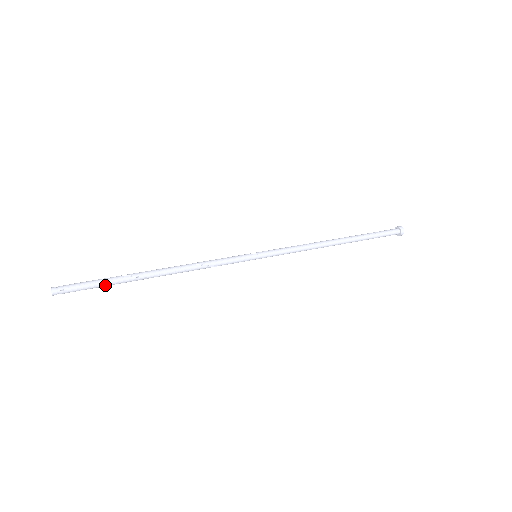
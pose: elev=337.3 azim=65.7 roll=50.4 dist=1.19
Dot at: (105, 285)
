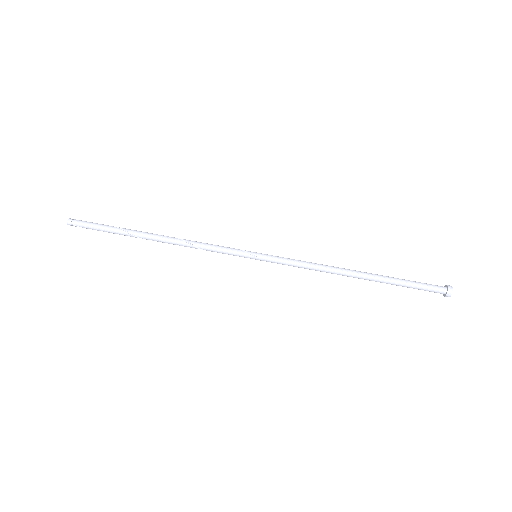
Dot at: (110, 232)
